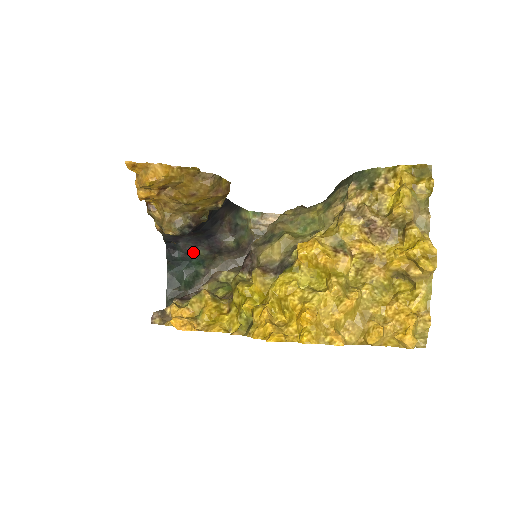
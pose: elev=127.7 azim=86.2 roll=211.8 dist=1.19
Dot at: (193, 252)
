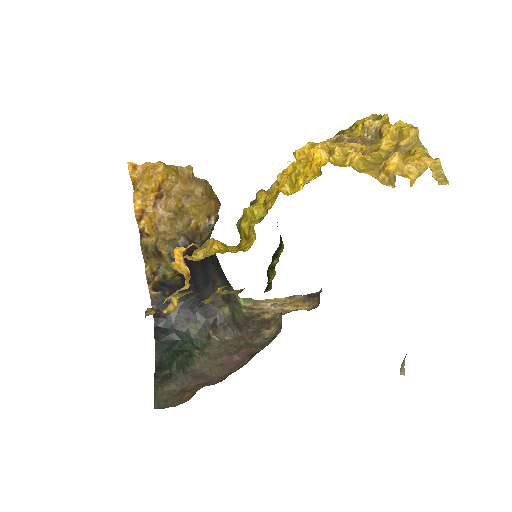
Dot at: (185, 327)
